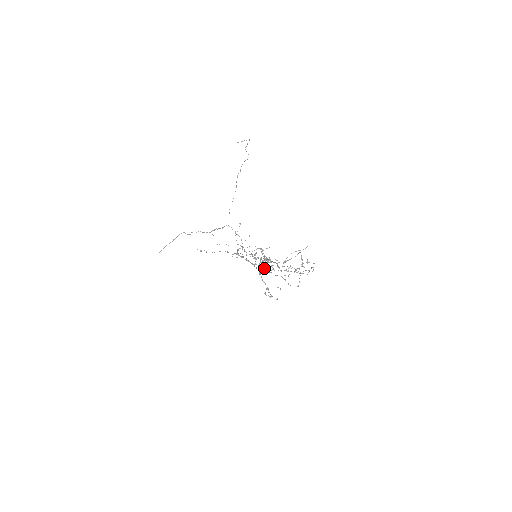
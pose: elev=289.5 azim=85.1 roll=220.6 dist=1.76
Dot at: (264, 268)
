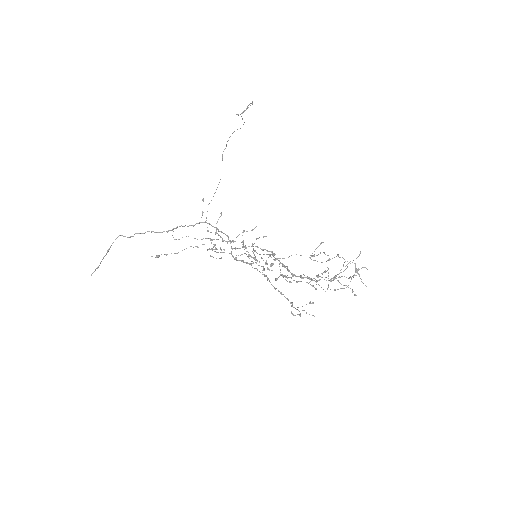
Dot at: (279, 276)
